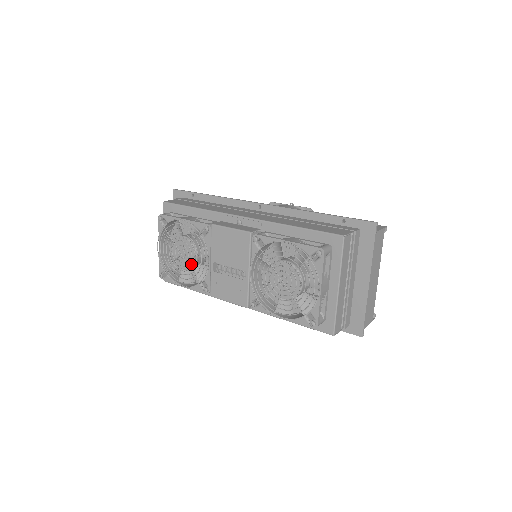
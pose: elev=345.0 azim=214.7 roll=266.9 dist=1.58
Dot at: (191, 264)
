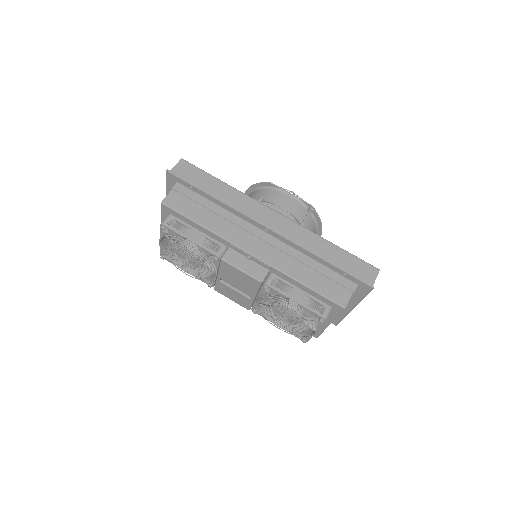
Dot at: (196, 266)
